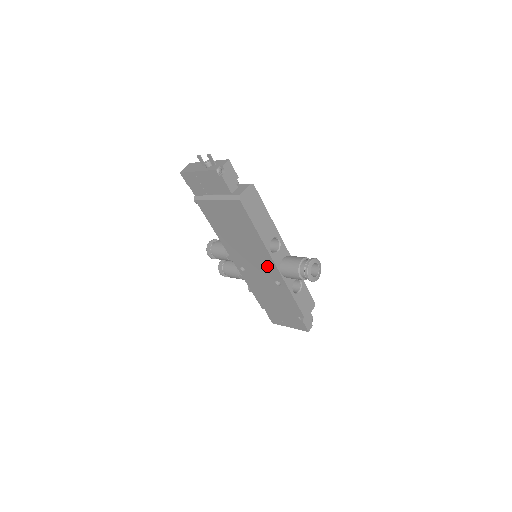
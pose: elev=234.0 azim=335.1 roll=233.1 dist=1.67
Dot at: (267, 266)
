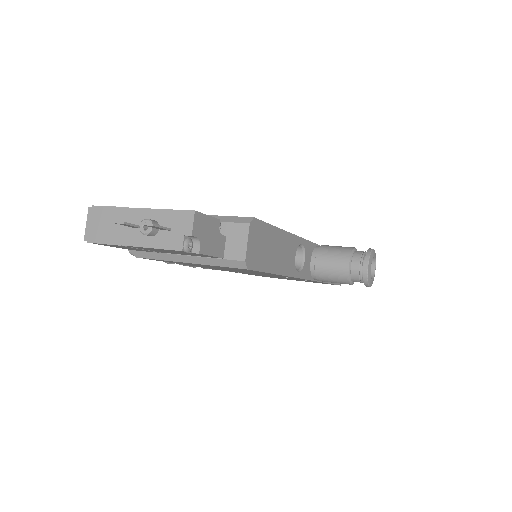
Dot at: occluded
